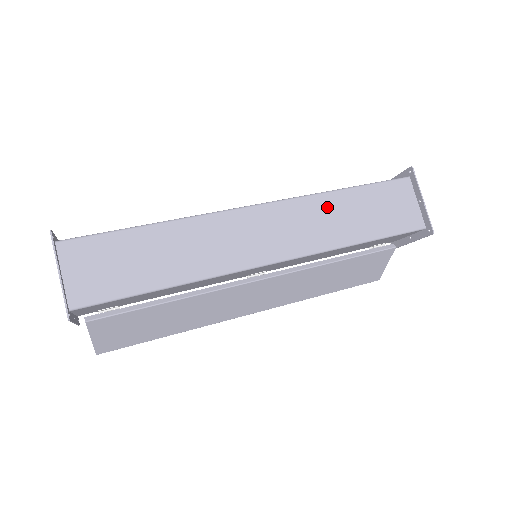
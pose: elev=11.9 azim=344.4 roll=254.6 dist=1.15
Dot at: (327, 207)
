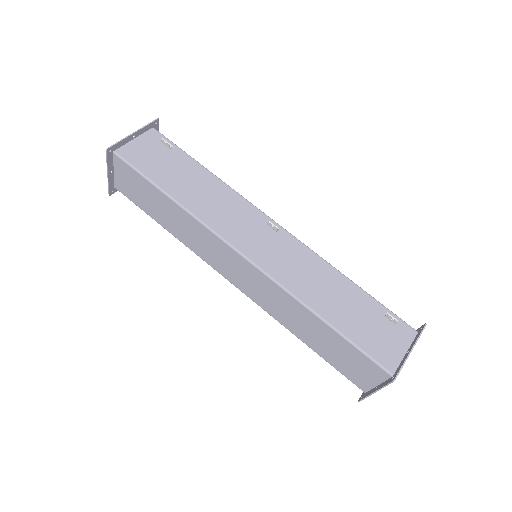
Dot at: (296, 310)
